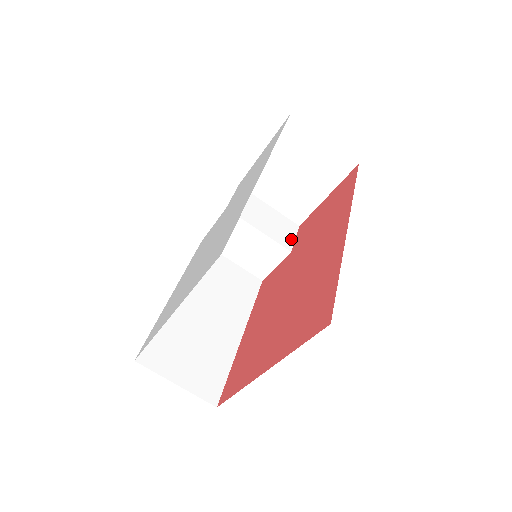
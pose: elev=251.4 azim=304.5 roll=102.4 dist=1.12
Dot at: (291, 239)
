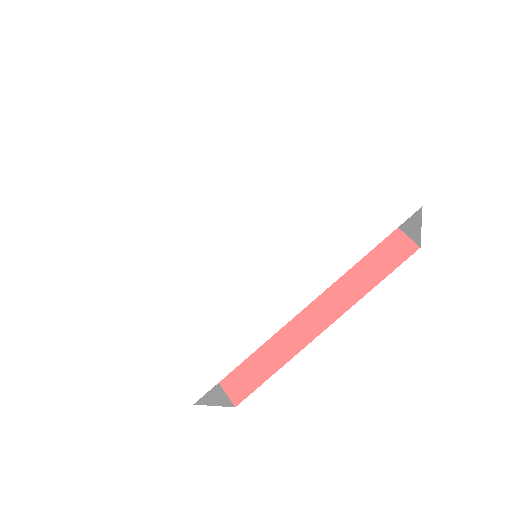
Dot at: occluded
